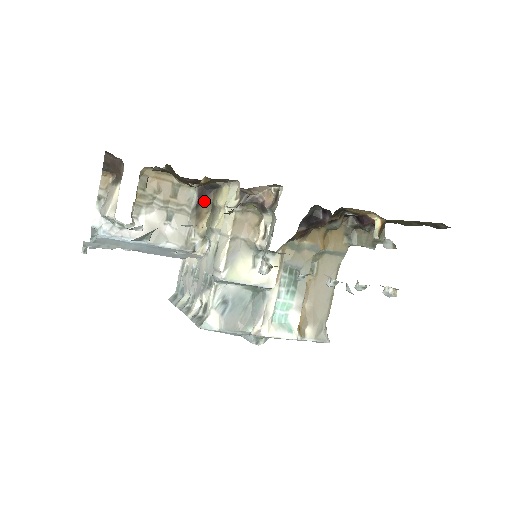
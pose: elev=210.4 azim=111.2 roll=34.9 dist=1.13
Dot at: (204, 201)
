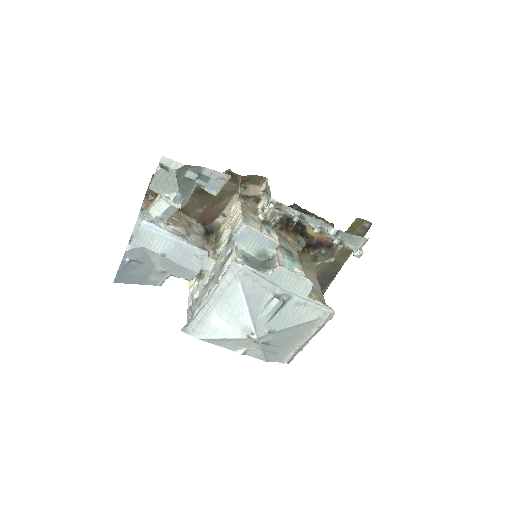
Dot at: (209, 235)
